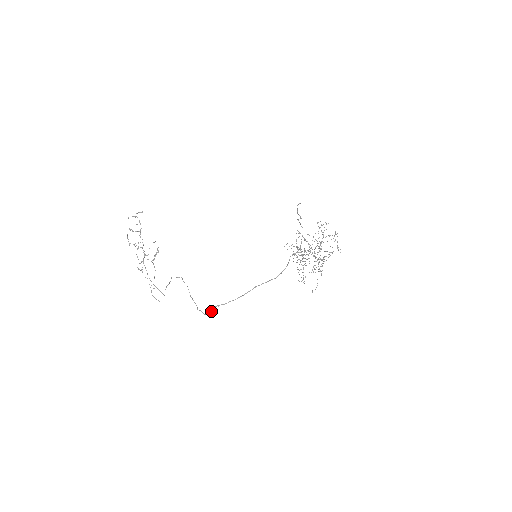
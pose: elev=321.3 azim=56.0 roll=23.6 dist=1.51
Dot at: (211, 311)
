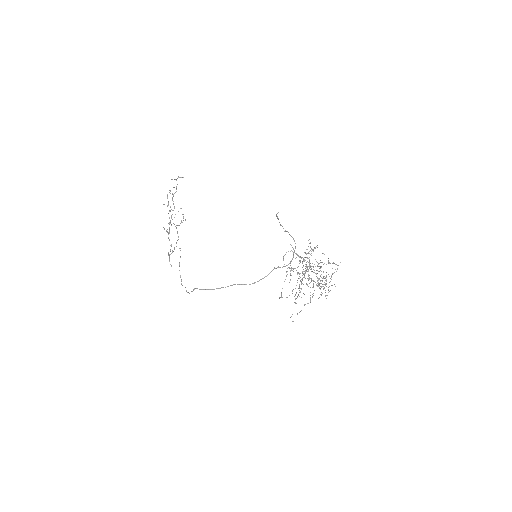
Dot at: (191, 291)
